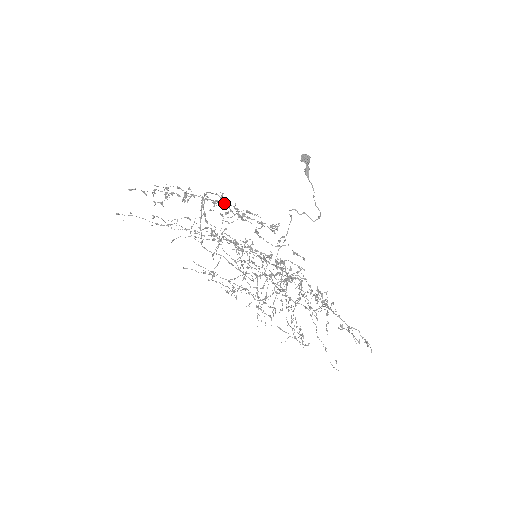
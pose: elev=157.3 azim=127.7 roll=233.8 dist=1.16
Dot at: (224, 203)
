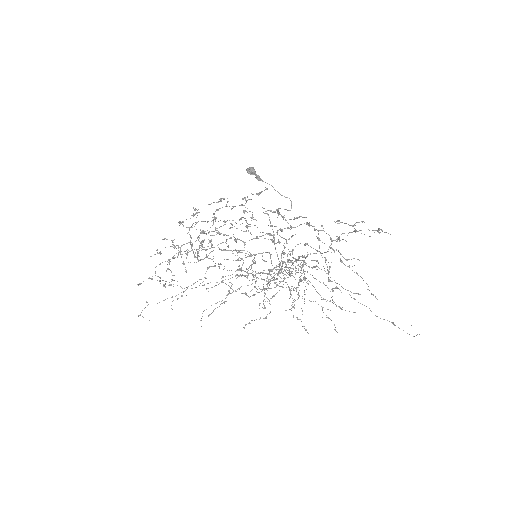
Dot at: (211, 240)
